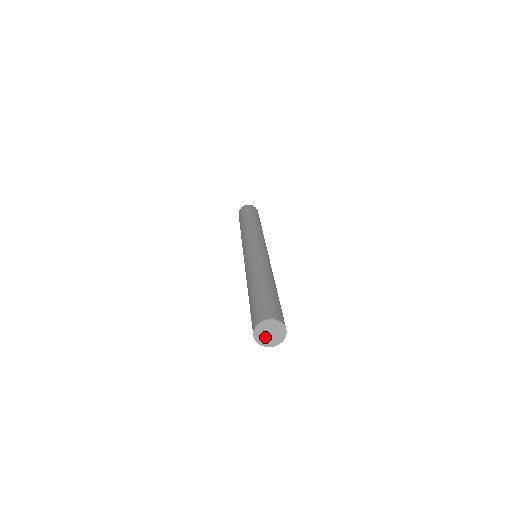
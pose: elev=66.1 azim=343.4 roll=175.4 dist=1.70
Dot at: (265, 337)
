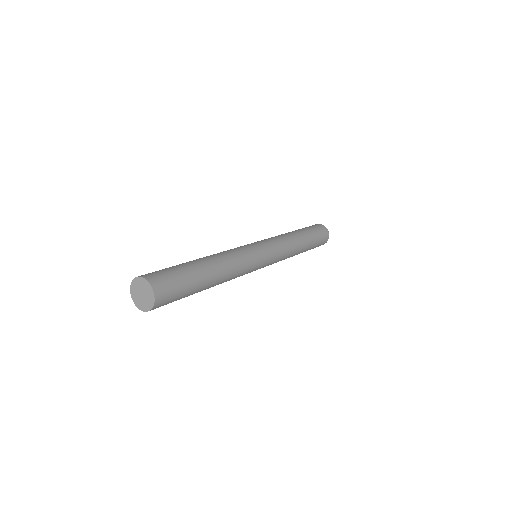
Dot at: (138, 296)
